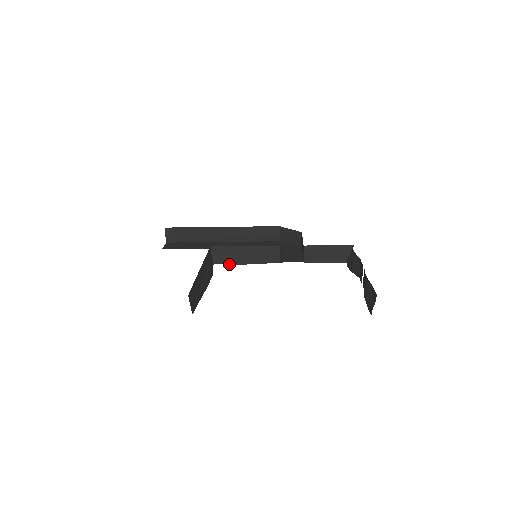
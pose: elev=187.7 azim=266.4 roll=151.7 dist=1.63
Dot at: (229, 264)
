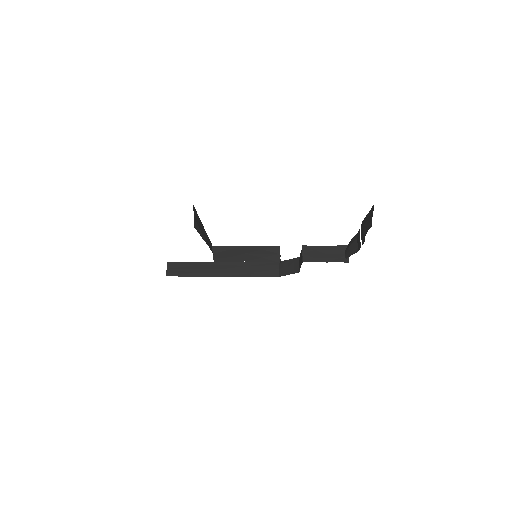
Dot at: (229, 261)
